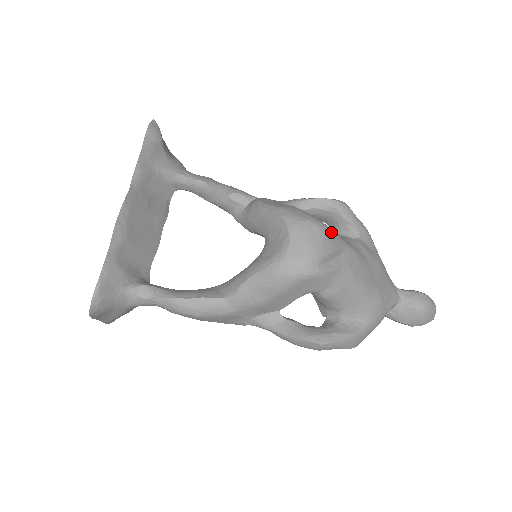
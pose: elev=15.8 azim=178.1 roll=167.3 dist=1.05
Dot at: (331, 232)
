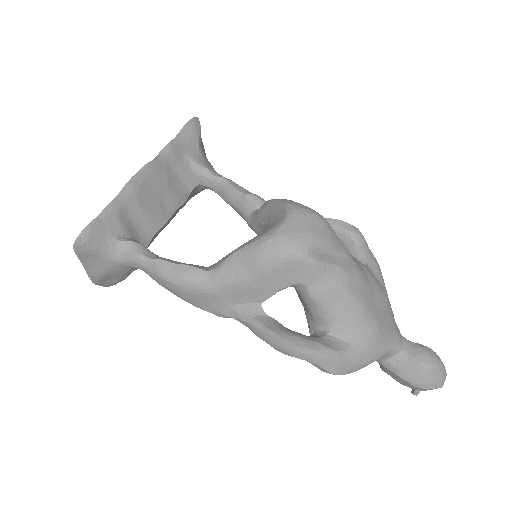
Dot at: (332, 230)
